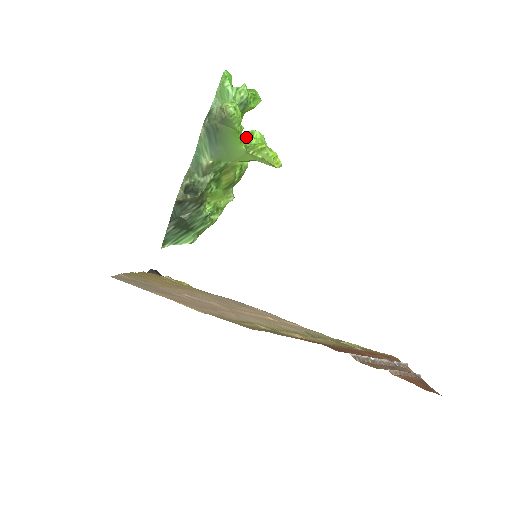
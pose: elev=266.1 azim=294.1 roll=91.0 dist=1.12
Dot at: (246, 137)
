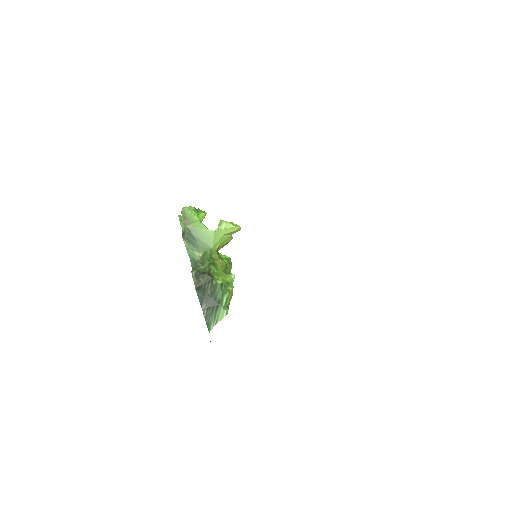
Dot at: occluded
